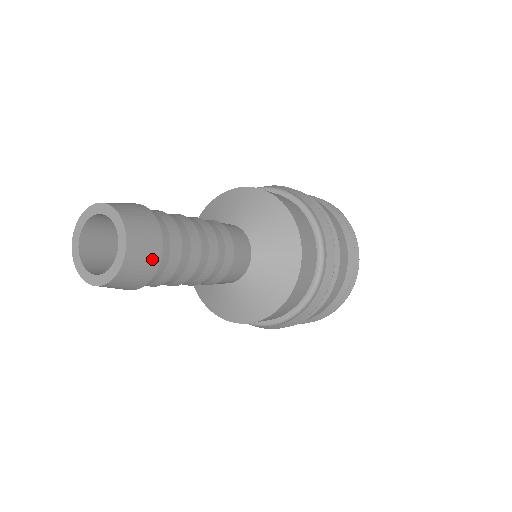
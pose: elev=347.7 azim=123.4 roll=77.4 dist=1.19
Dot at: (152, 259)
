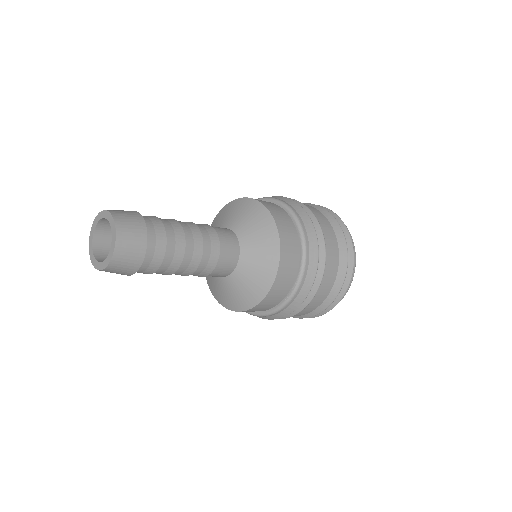
Dot at: (124, 274)
